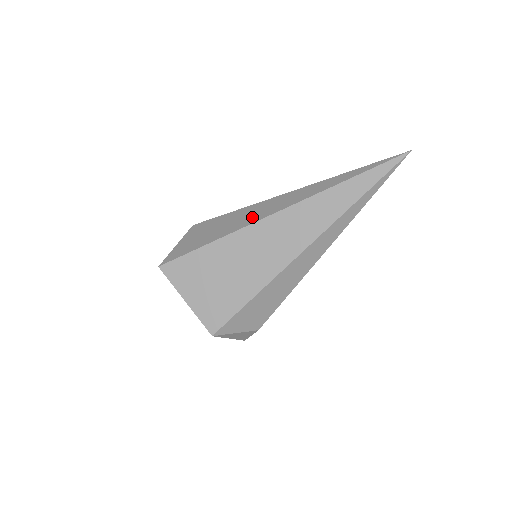
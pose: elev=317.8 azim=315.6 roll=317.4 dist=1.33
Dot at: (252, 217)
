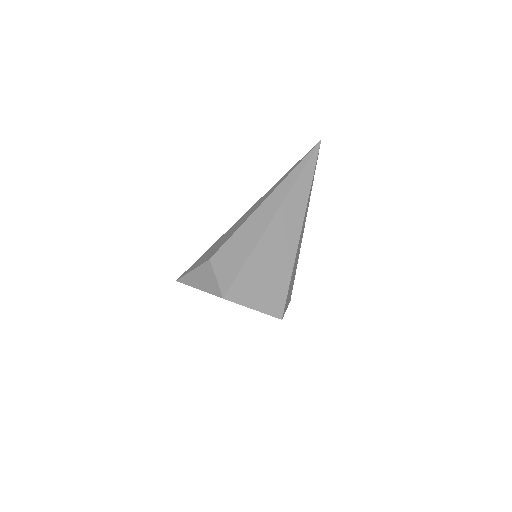
Dot at: (259, 227)
